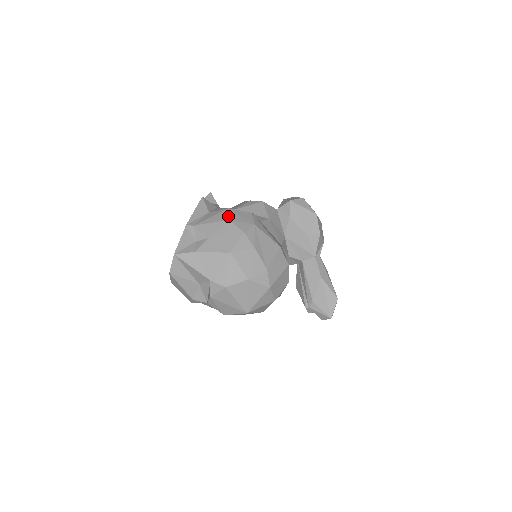
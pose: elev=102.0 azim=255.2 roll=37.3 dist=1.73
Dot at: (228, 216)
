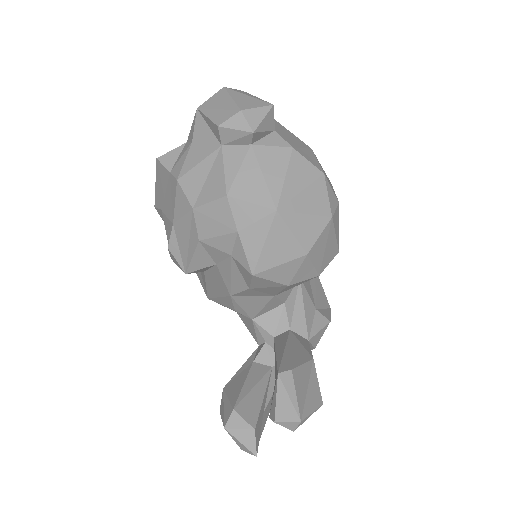
Dot at: occluded
